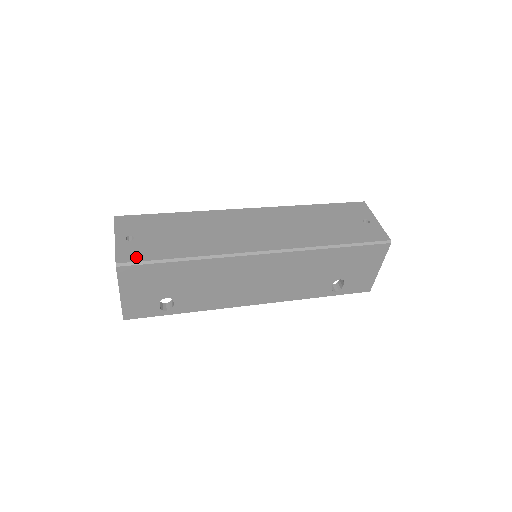
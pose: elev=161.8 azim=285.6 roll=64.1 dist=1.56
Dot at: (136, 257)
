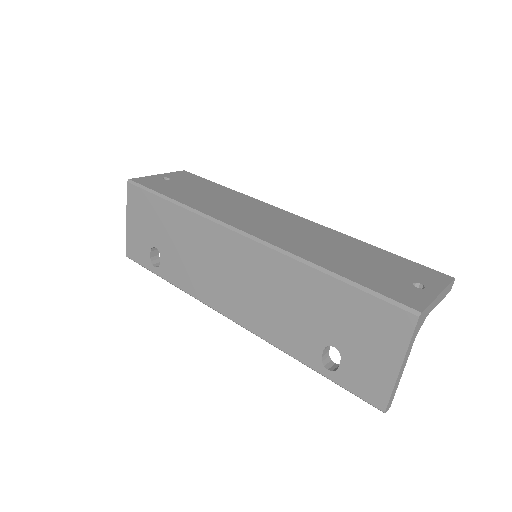
Dot at: (147, 184)
